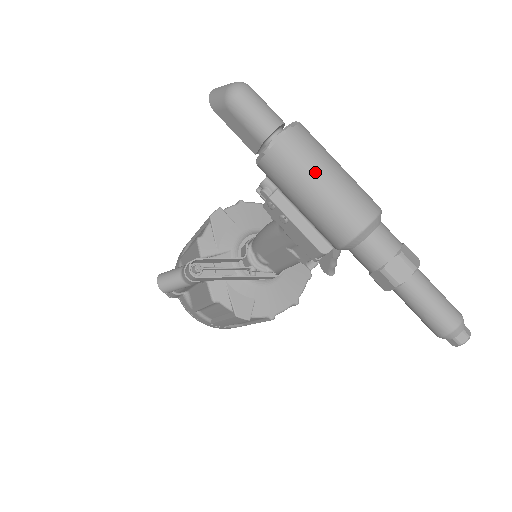
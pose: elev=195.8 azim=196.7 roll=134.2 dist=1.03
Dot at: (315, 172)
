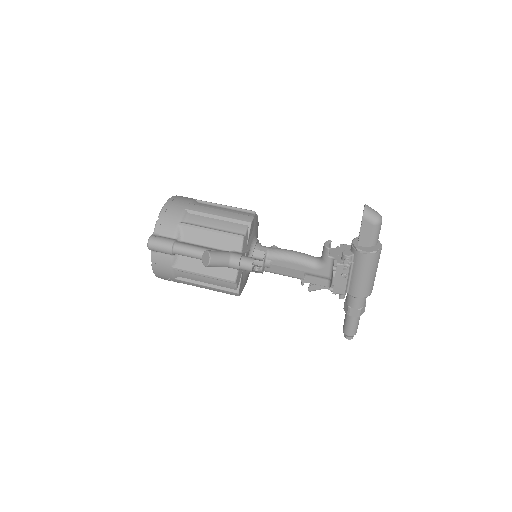
Dot at: occluded
